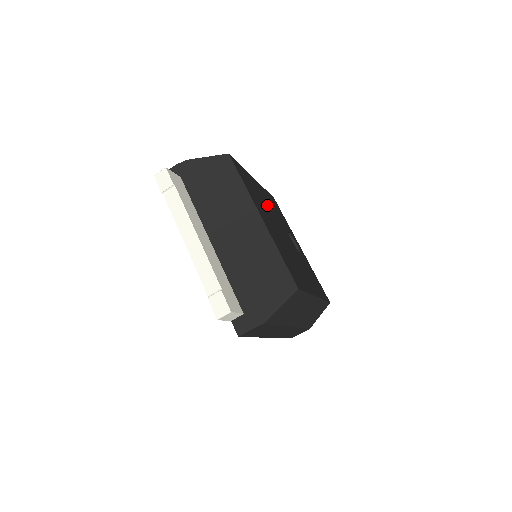
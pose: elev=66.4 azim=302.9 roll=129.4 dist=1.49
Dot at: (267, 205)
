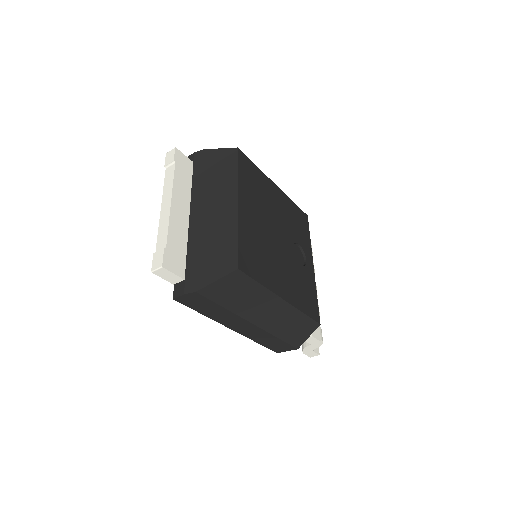
Dot at: (274, 207)
